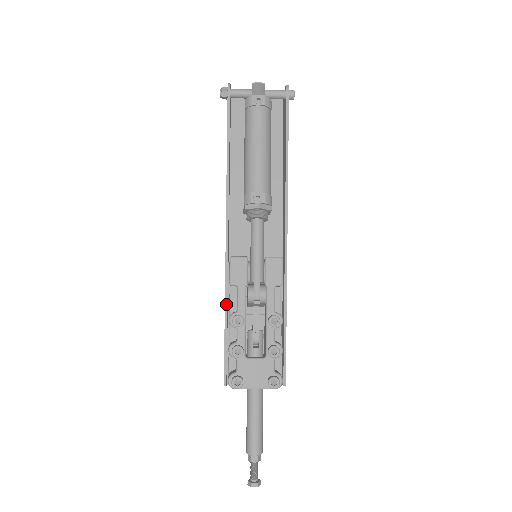
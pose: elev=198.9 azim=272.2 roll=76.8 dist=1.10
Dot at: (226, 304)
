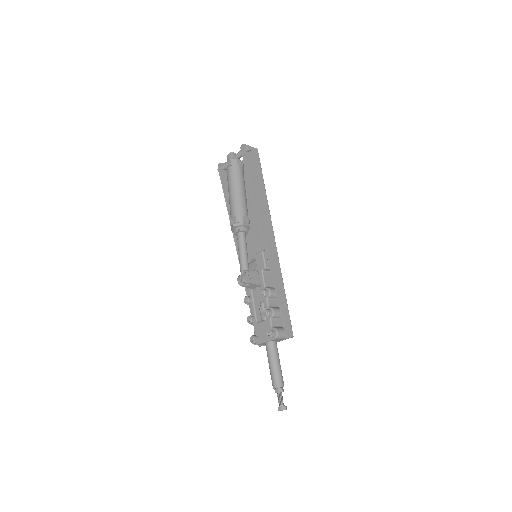
Dot at: (247, 293)
